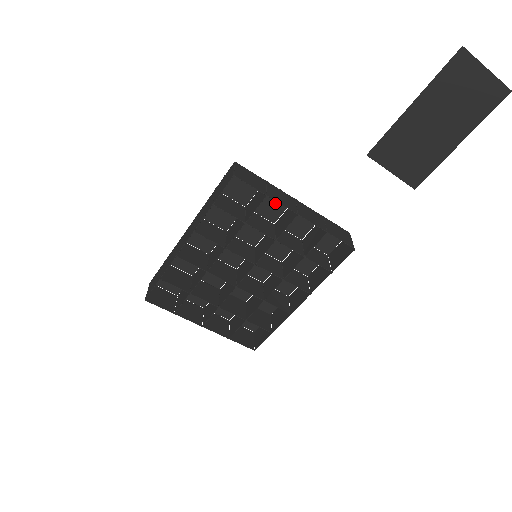
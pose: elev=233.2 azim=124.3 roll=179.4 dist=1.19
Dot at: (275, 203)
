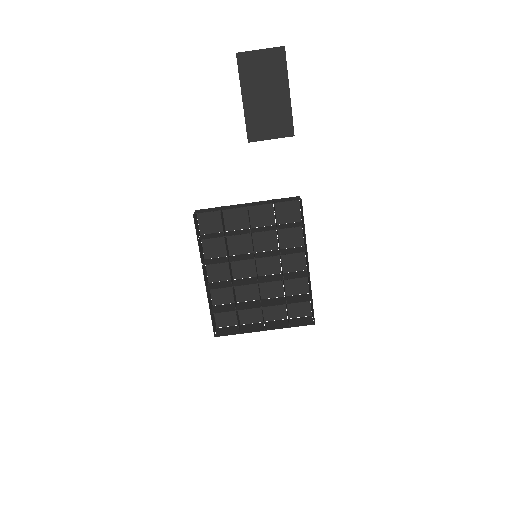
Dot at: (239, 215)
